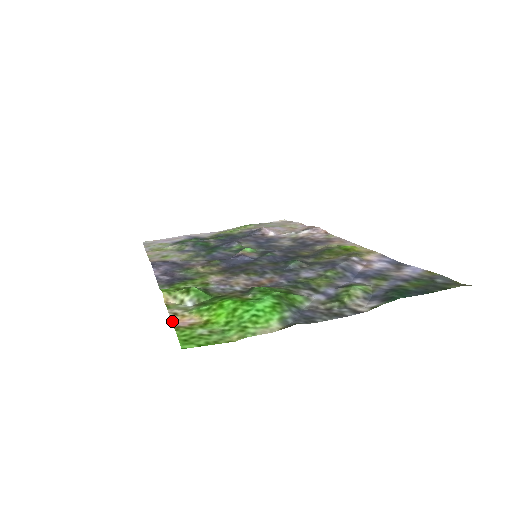
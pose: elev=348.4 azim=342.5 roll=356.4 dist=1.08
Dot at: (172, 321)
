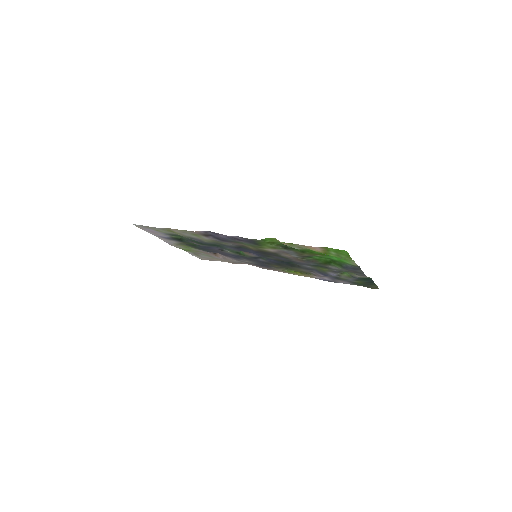
Dot at: (311, 246)
